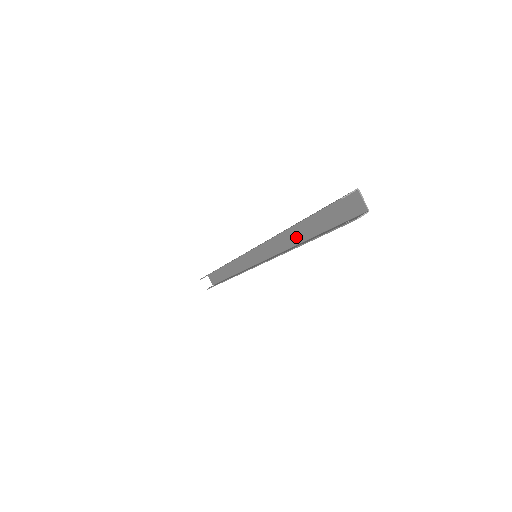
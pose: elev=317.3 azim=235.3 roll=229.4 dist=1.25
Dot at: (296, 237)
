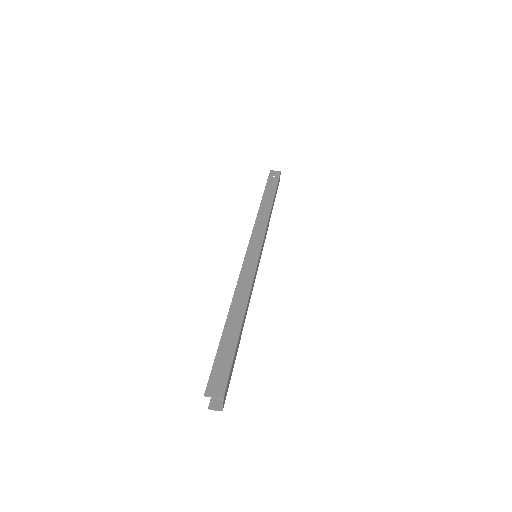
Dot at: occluded
